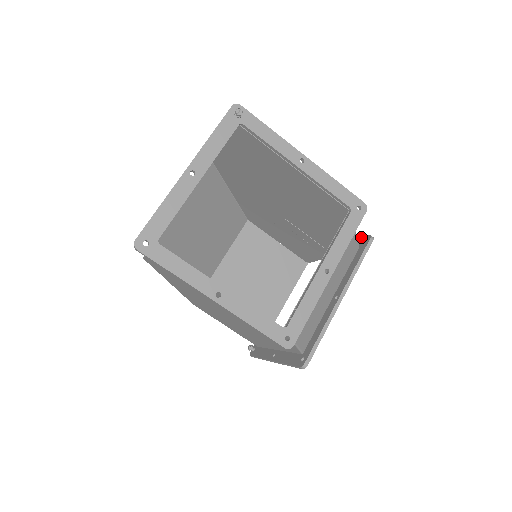
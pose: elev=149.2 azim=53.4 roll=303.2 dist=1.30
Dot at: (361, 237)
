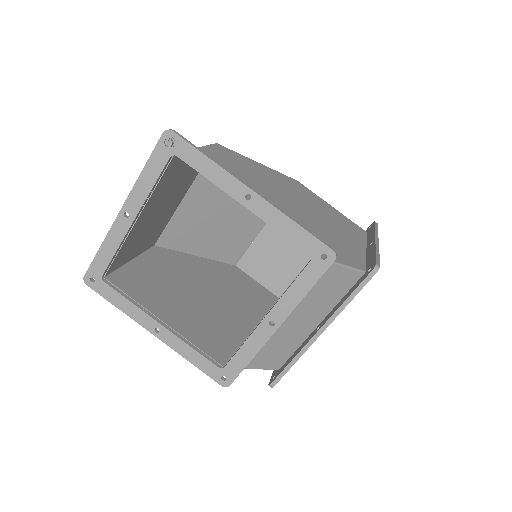
Dot at: (375, 257)
